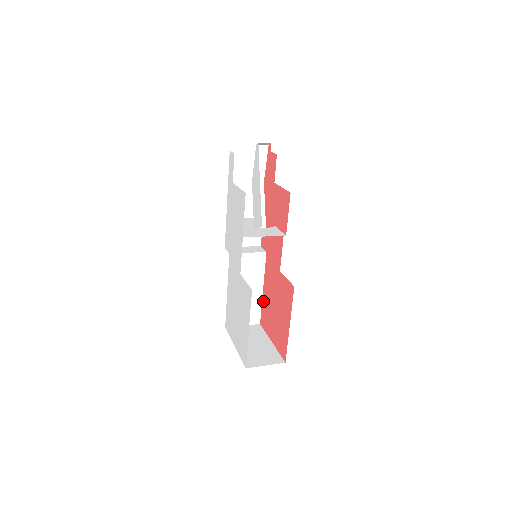
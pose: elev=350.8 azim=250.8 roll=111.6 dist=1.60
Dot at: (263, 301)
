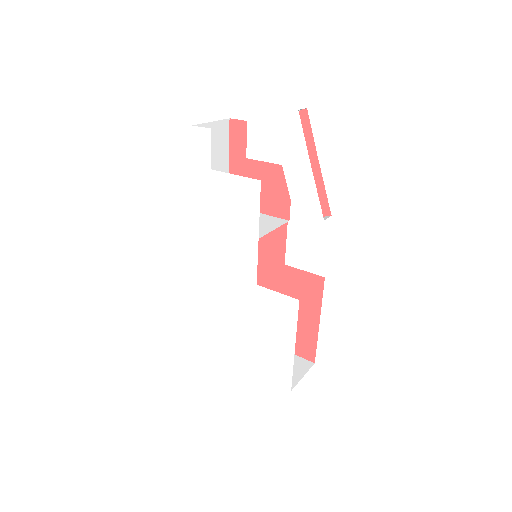
Dot at: occluded
